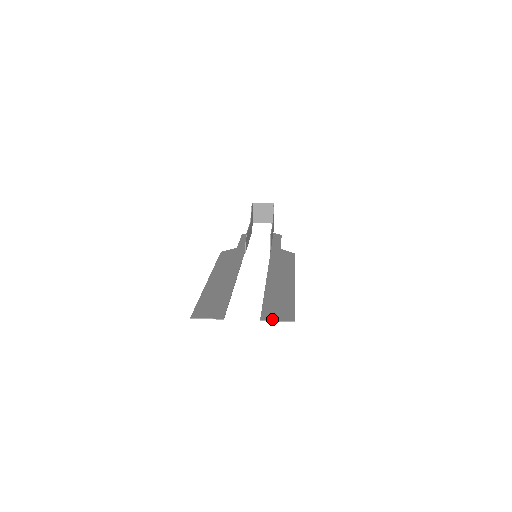
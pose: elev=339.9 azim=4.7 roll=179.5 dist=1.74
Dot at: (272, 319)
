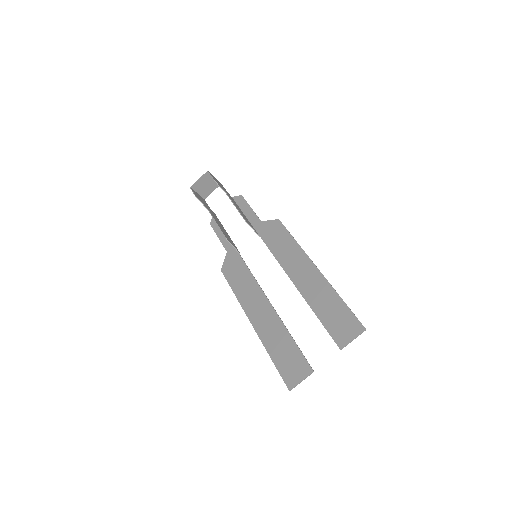
Dot at: (348, 342)
